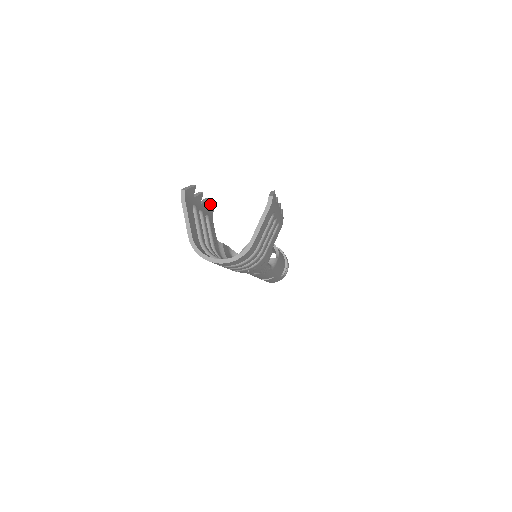
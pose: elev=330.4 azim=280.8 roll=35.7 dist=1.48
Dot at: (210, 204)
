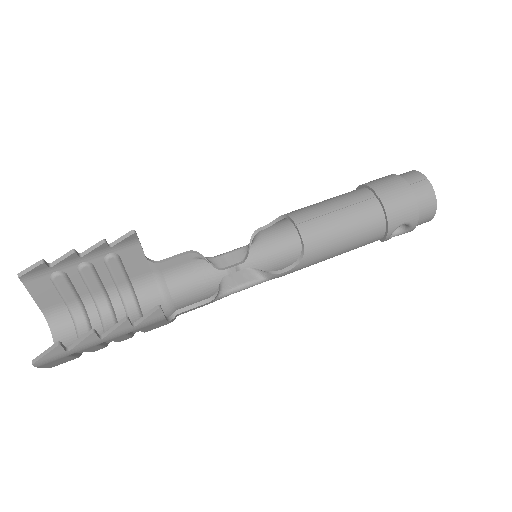
Dot at: (126, 233)
